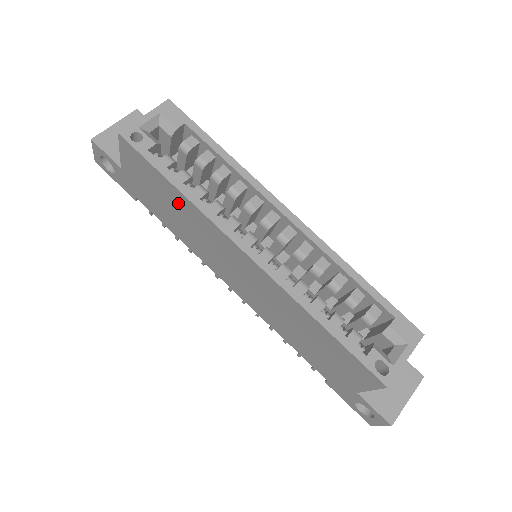
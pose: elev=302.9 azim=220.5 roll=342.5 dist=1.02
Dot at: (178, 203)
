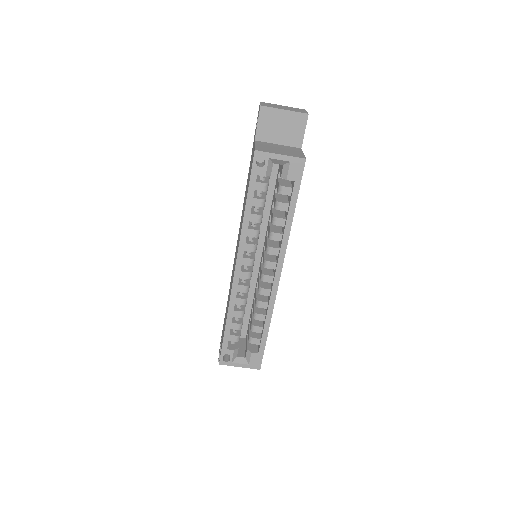
Dot at: occluded
